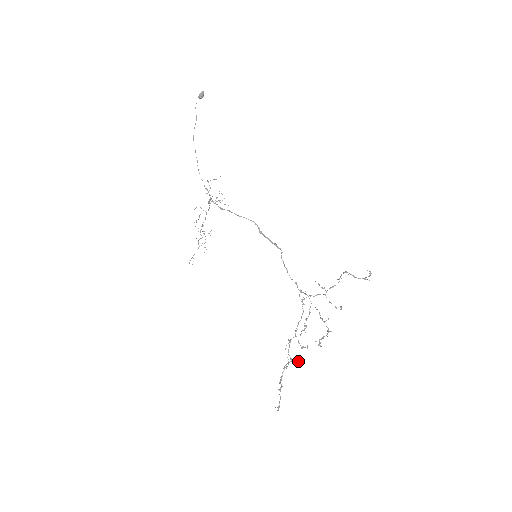
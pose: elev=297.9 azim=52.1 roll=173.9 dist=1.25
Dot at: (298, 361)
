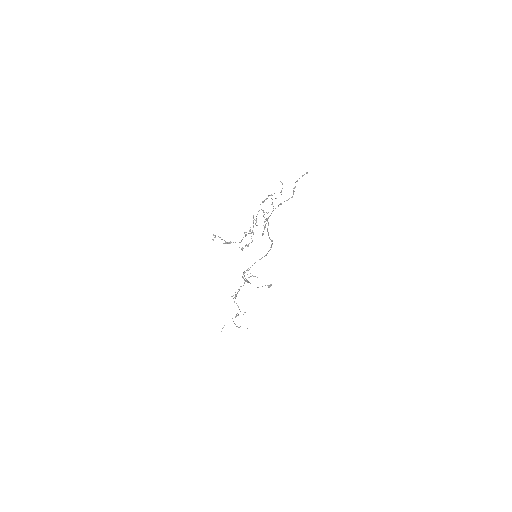
Dot at: (250, 230)
